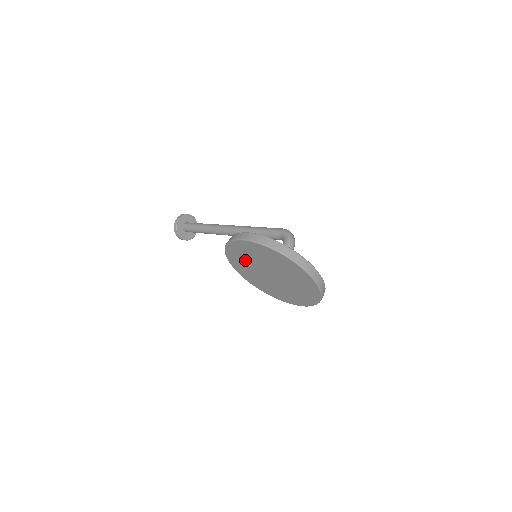
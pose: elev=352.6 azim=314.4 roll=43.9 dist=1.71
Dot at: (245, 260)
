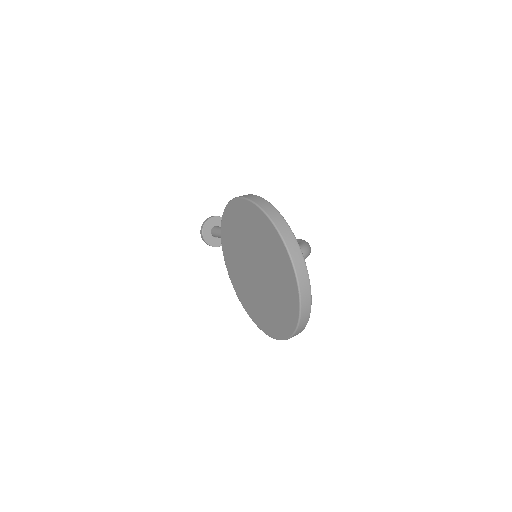
Dot at: (236, 240)
